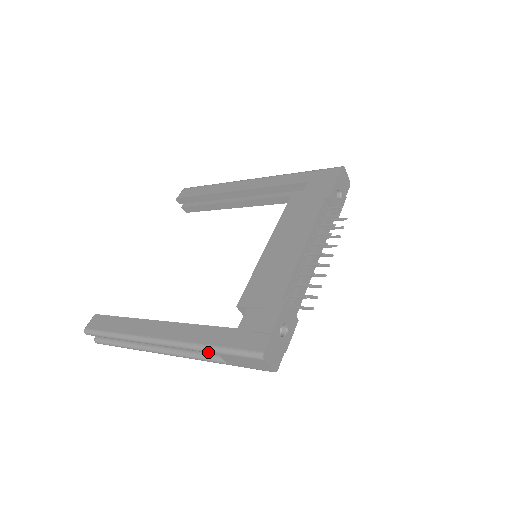
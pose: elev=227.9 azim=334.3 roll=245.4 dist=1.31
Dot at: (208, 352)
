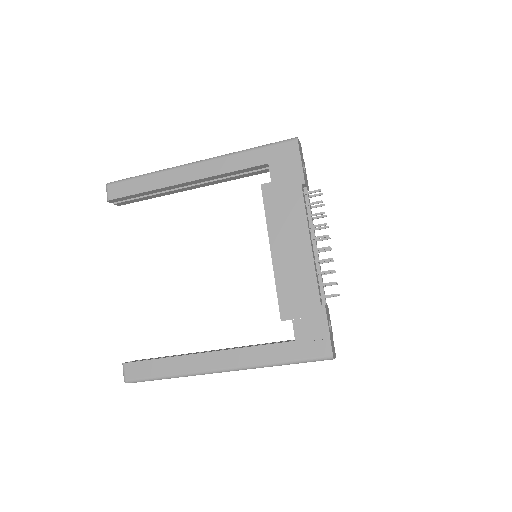
Dot at: occluded
